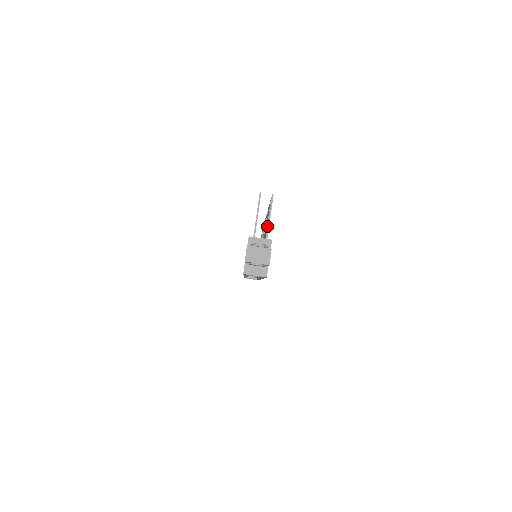
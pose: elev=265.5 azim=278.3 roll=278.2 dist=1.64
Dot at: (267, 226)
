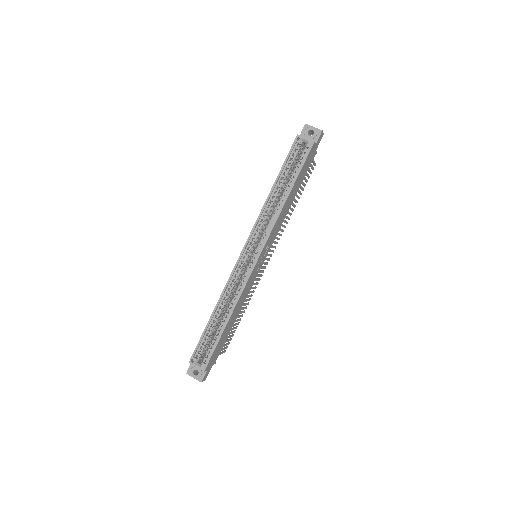
Dot at: occluded
